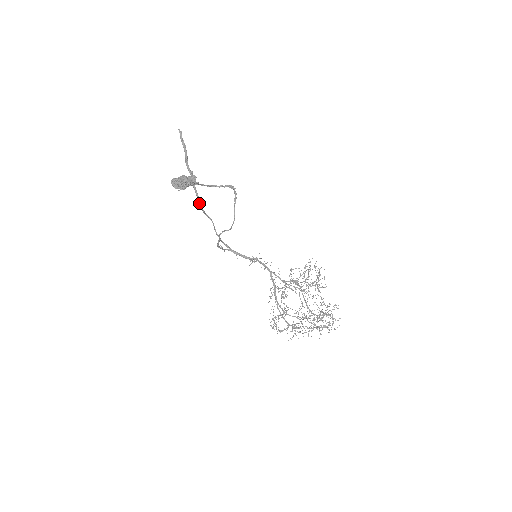
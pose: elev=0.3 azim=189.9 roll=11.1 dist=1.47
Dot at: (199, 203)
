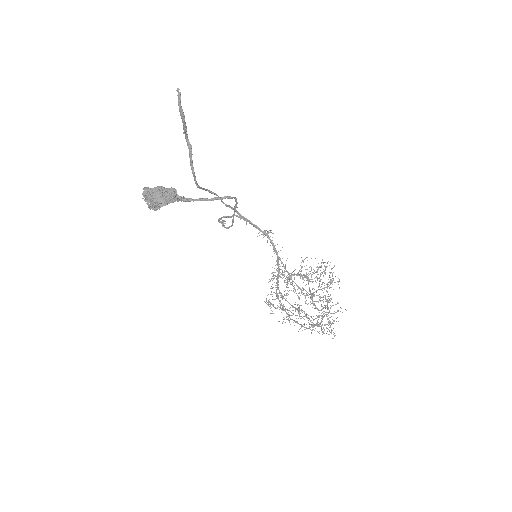
Dot at: (196, 184)
